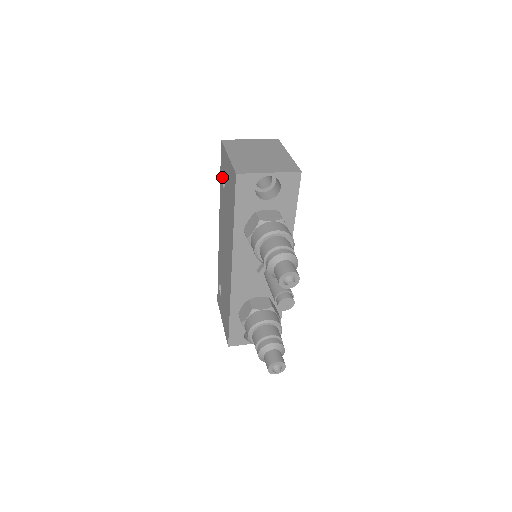
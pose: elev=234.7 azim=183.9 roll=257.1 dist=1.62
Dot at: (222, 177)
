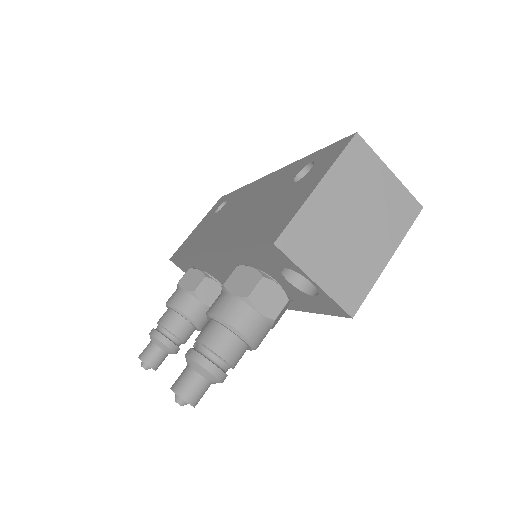
Dot at: (311, 162)
